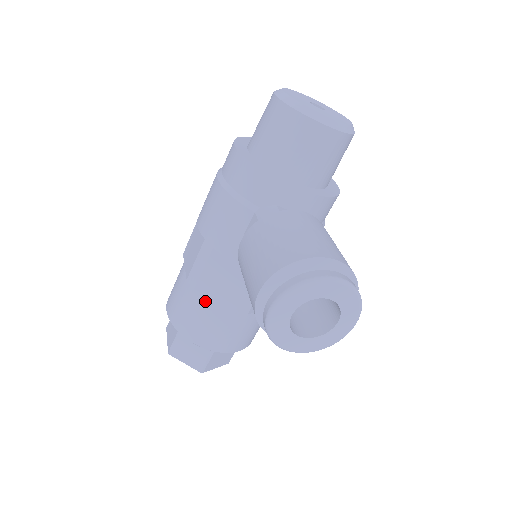
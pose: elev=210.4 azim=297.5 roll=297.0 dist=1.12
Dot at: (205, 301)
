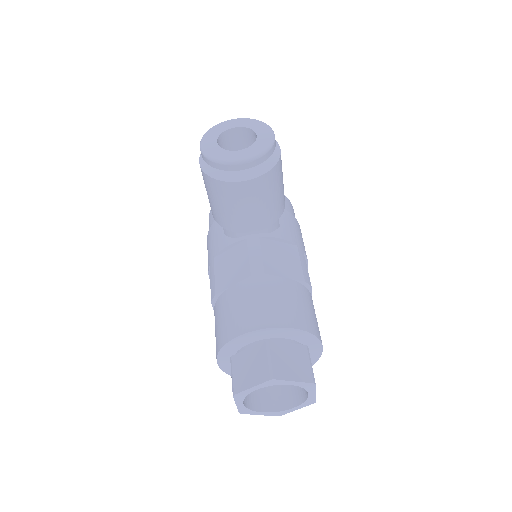
Dot at: (227, 295)
